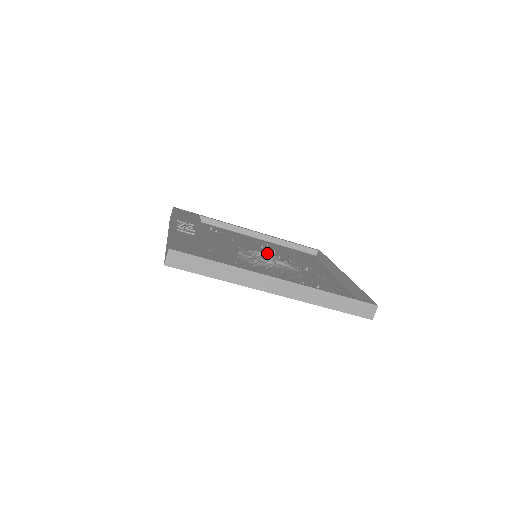
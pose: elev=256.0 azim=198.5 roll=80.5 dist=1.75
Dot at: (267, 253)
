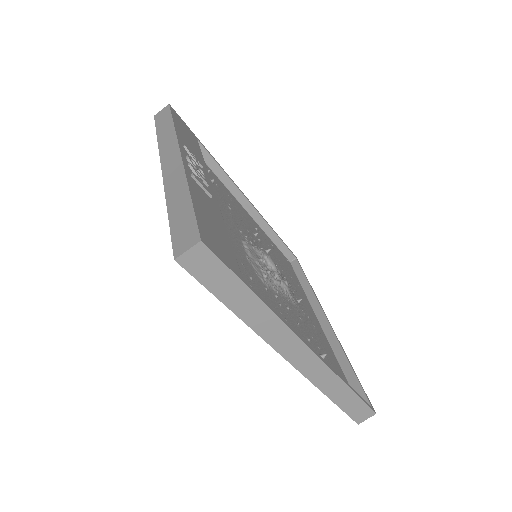
Dot at: occluded
